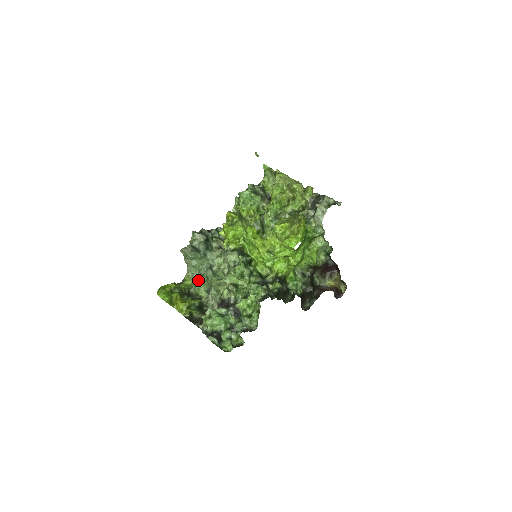
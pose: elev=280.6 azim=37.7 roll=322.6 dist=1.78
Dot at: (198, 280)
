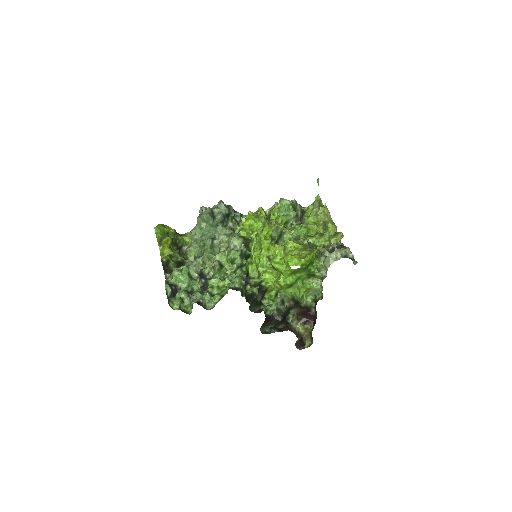
Dot at: (196, 243)
